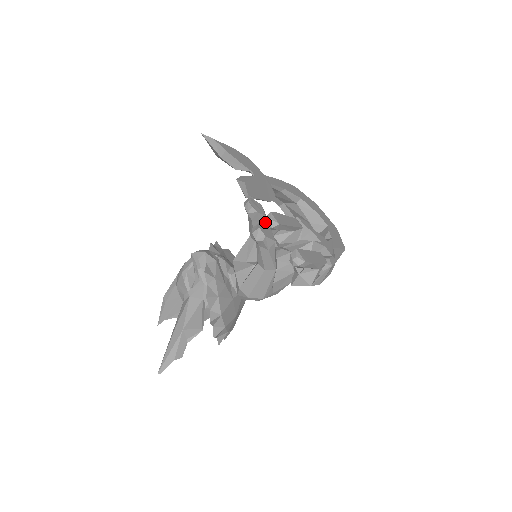
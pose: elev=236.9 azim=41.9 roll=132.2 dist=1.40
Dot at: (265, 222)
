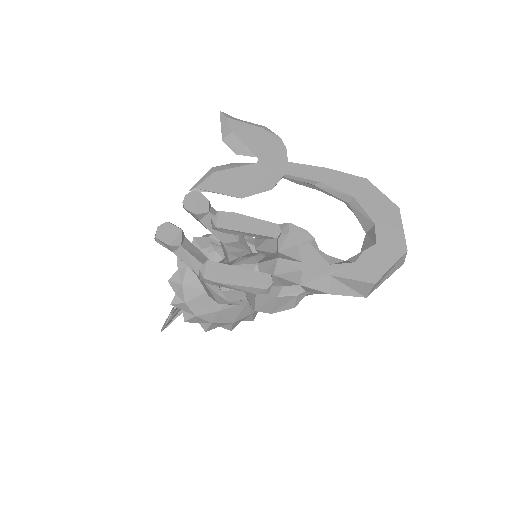
Dot at: occluded
